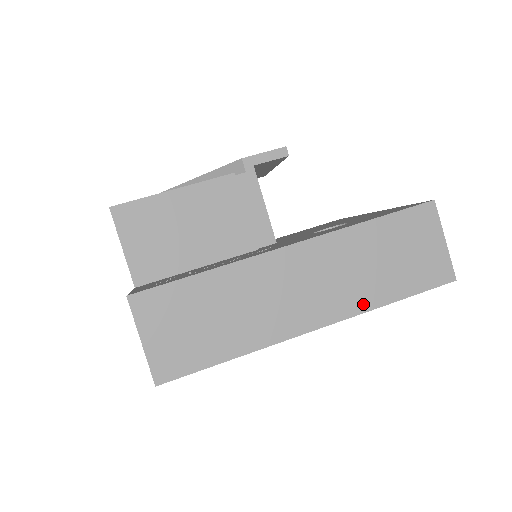
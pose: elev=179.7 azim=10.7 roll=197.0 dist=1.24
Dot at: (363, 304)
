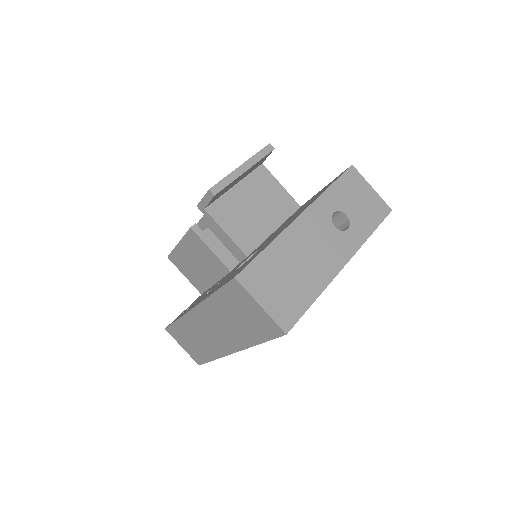
Dot at: (244, 343)
